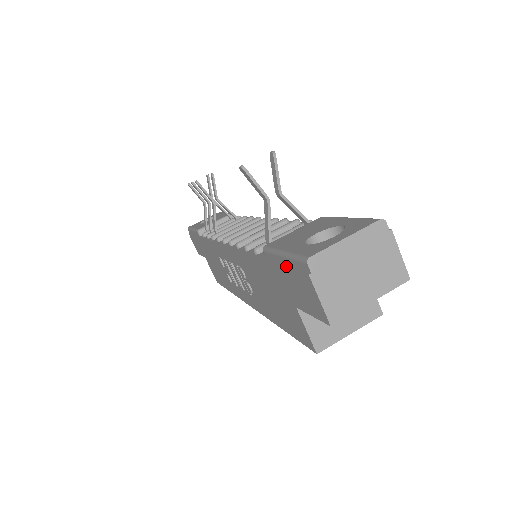
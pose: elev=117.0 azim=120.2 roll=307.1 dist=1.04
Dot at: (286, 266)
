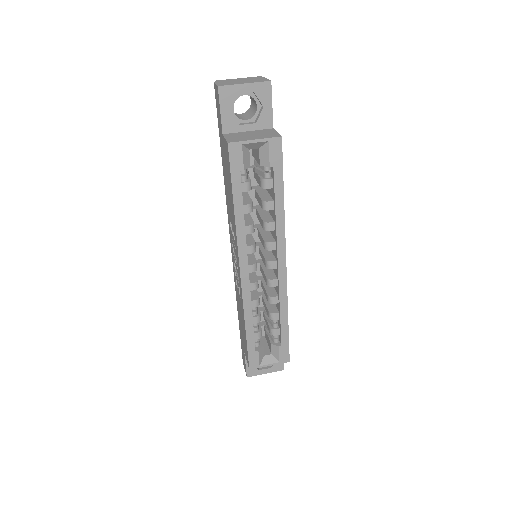
Dot at: (217, 113)
